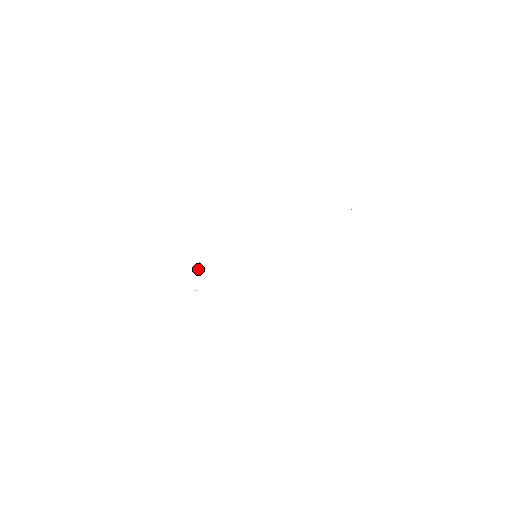
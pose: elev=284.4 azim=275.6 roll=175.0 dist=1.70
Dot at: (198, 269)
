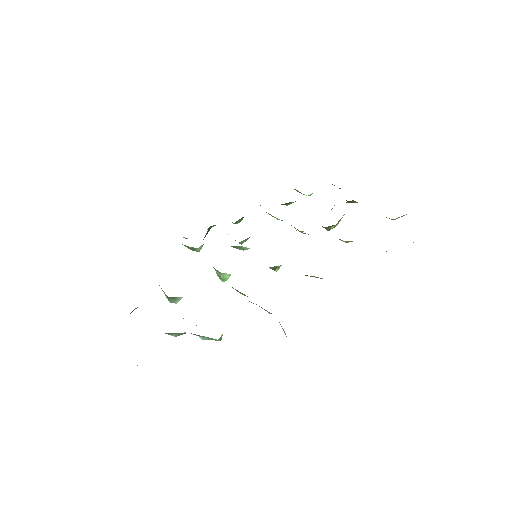
Dot at: occluded
